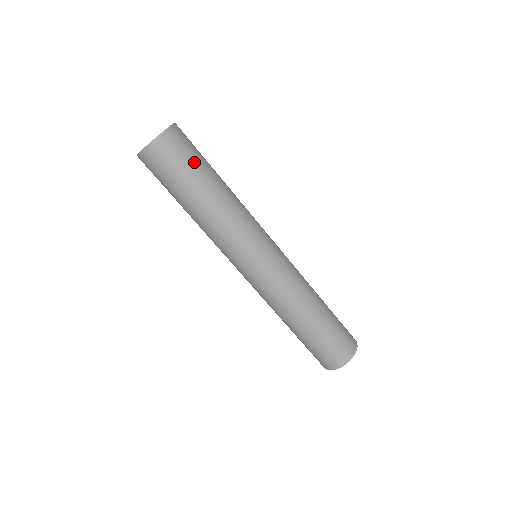
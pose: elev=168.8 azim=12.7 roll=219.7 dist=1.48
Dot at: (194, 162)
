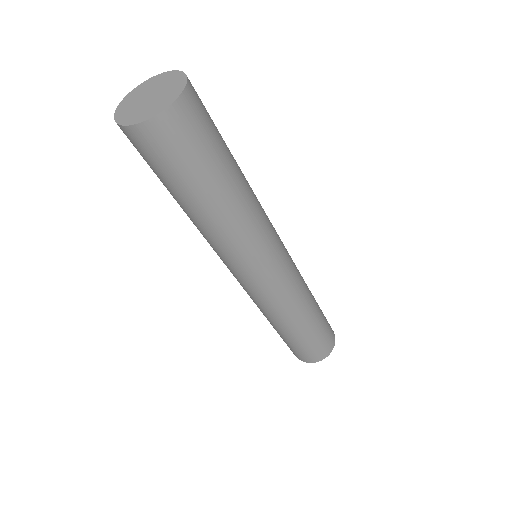
Dot at: (216, 127)
